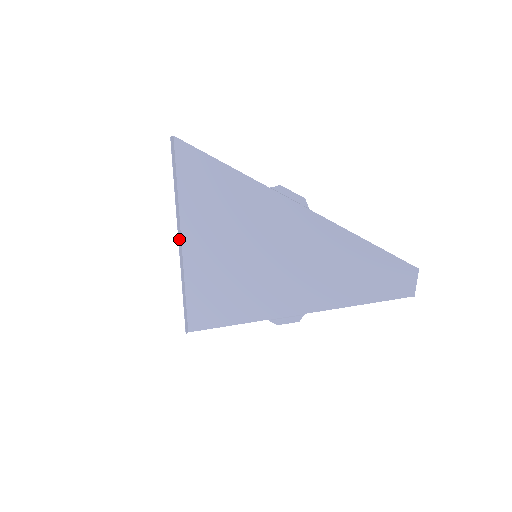
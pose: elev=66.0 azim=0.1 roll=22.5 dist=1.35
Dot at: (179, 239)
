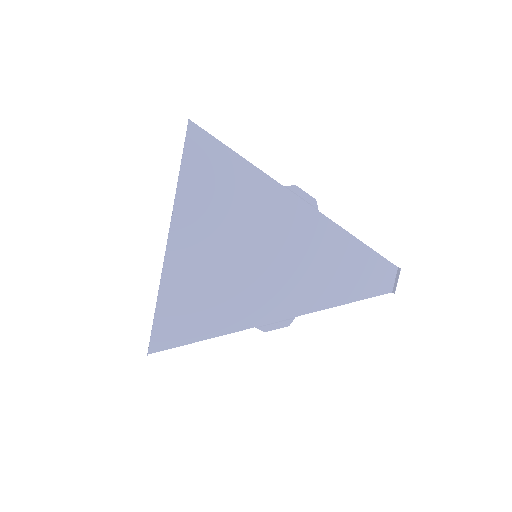
Dot at: (168, 234)
